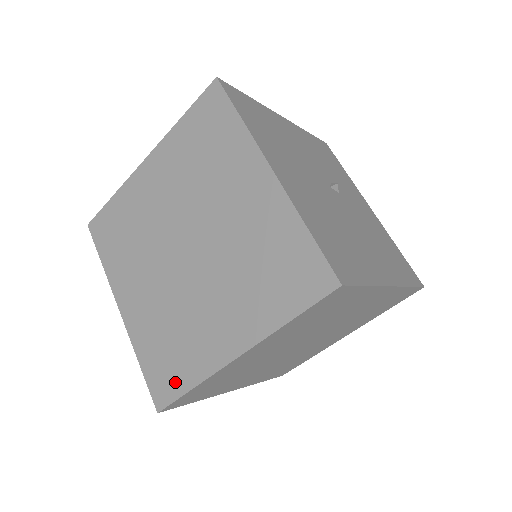
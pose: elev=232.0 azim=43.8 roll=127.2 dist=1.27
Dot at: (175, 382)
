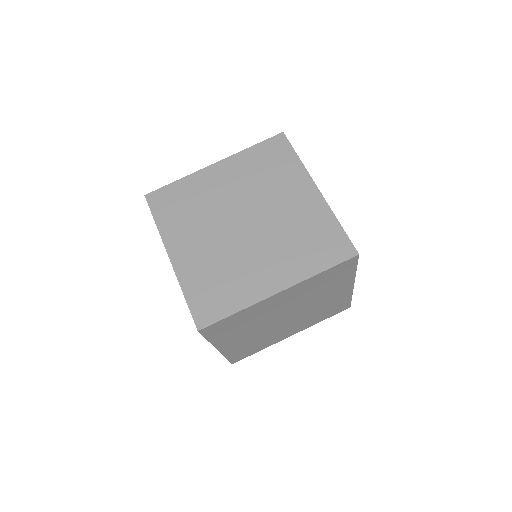
Dot at: occluded
